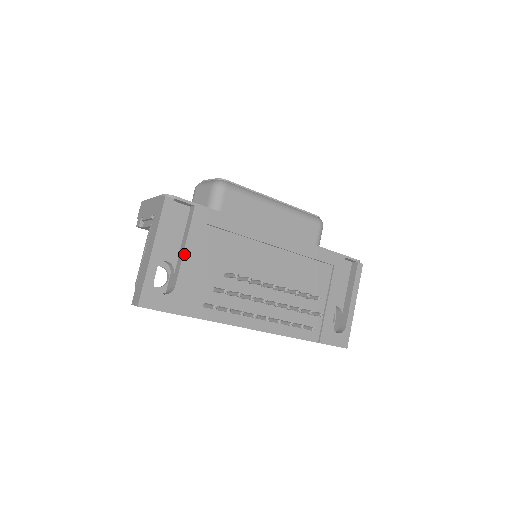
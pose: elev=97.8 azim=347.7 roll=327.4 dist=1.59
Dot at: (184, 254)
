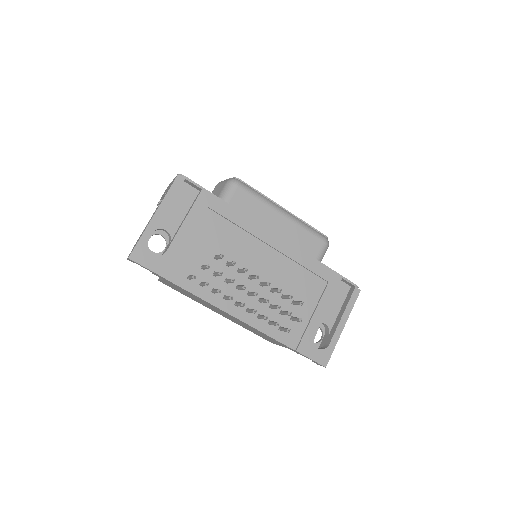
Dot at: (181, 227)
